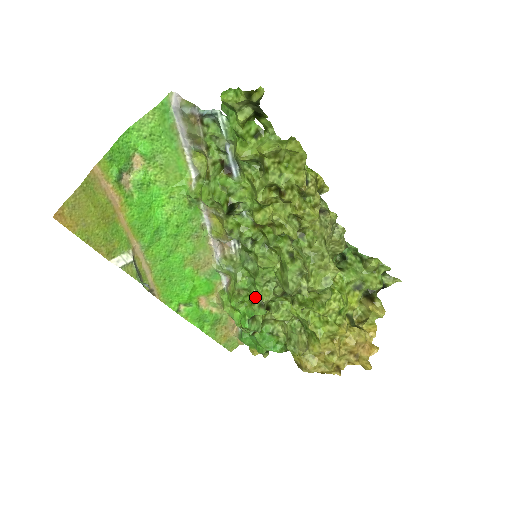
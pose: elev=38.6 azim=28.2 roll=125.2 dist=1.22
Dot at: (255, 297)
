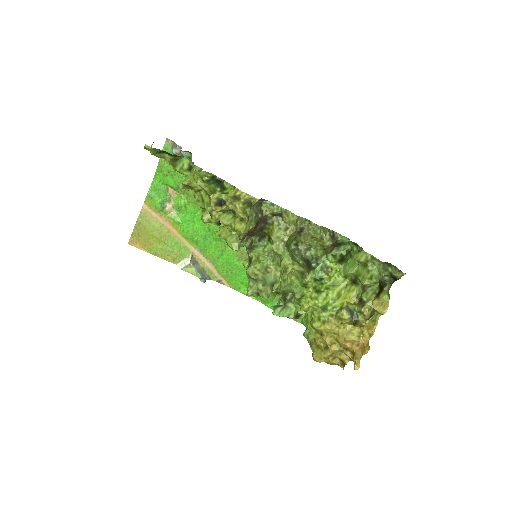
Dot at: occluded
